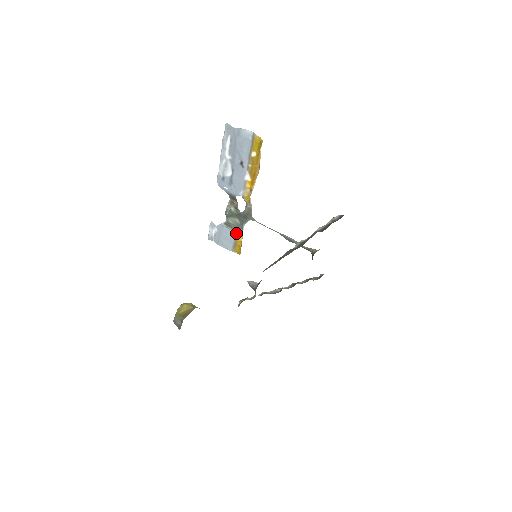
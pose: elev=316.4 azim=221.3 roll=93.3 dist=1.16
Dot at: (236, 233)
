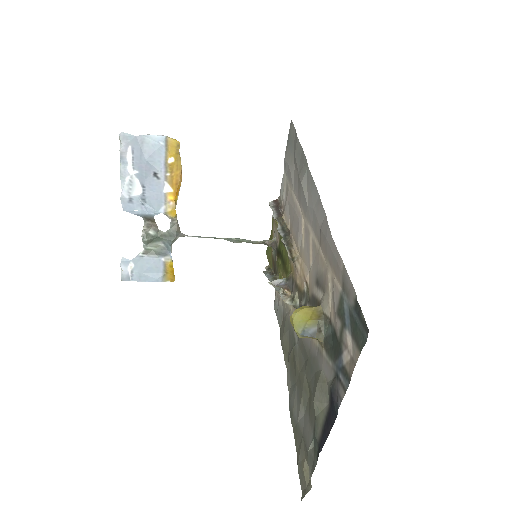
Dot at: (164, 258)
